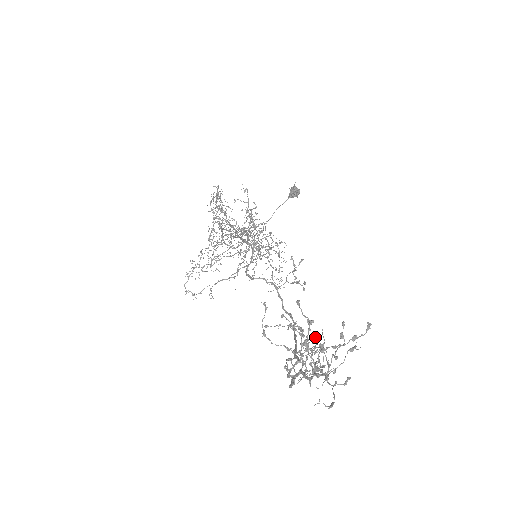
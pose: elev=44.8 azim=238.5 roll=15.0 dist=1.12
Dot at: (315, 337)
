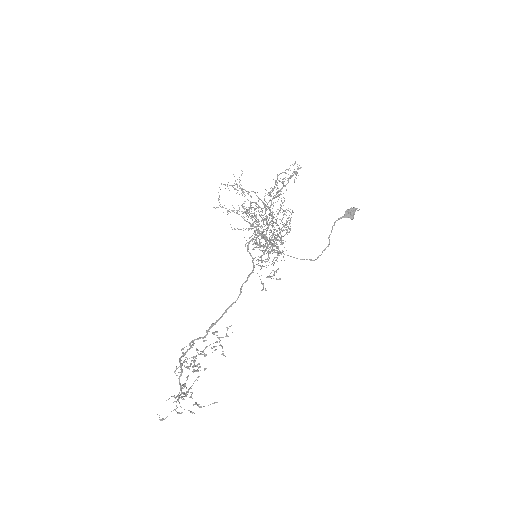
Dot at: (215, 350)
